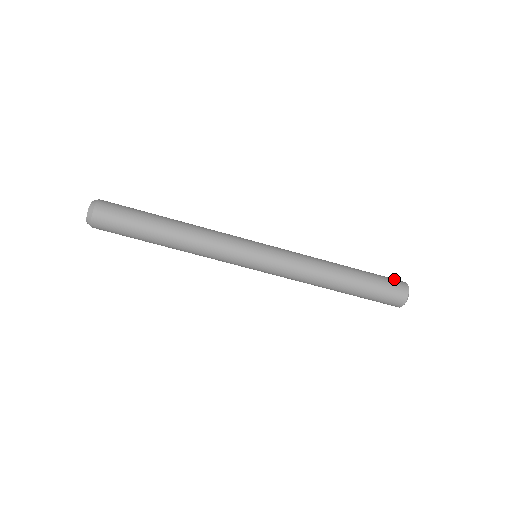
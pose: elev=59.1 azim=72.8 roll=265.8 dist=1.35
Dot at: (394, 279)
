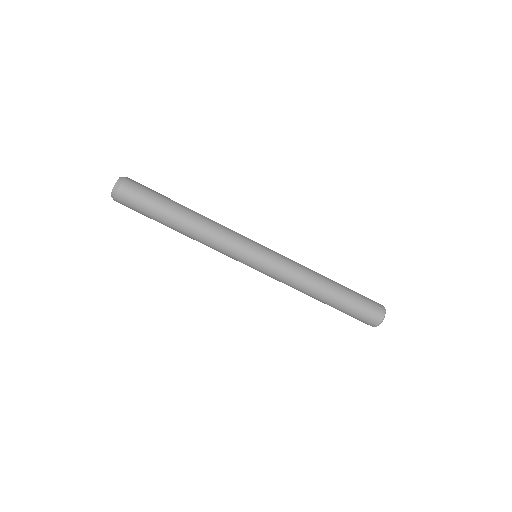
Dot at: occluded
